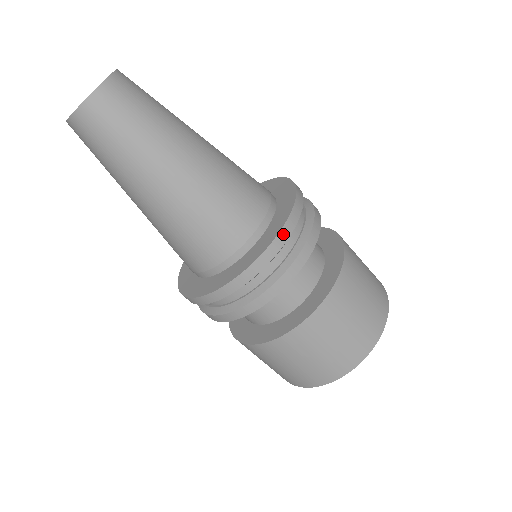
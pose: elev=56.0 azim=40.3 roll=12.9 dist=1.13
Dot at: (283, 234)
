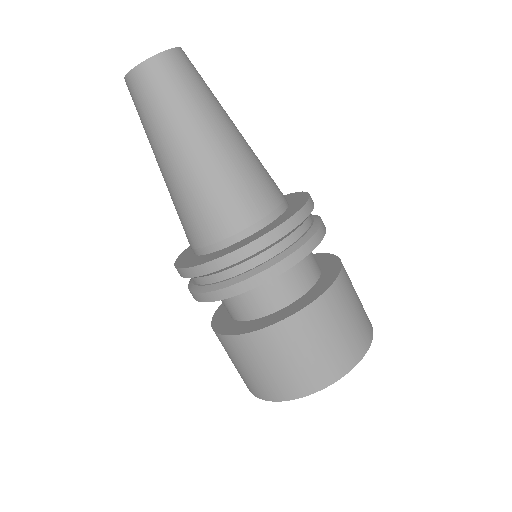
Dot at: (303, 212)
